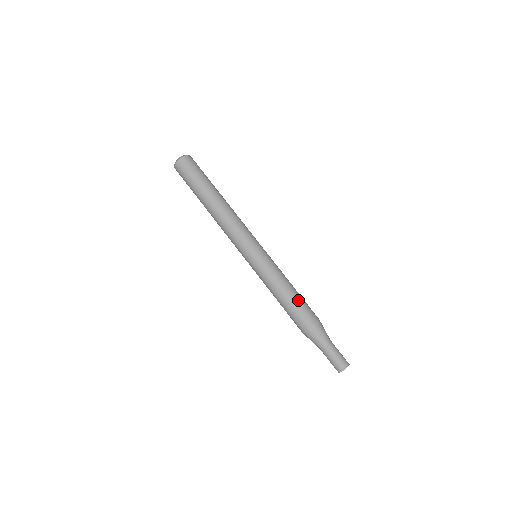
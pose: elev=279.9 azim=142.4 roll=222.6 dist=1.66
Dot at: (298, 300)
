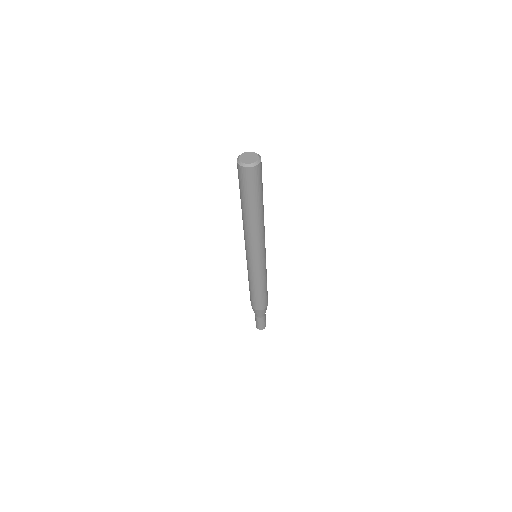
Dot at: (267, 291)
